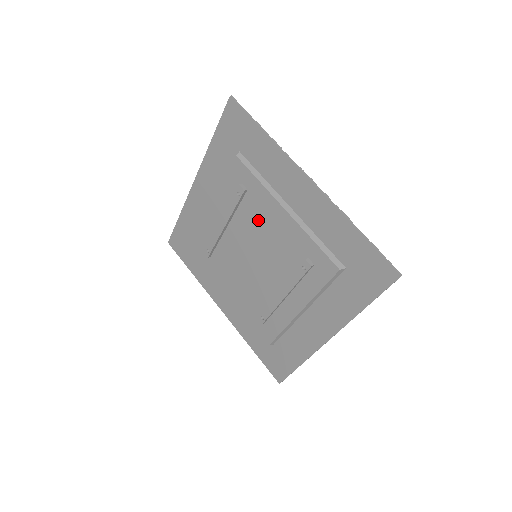
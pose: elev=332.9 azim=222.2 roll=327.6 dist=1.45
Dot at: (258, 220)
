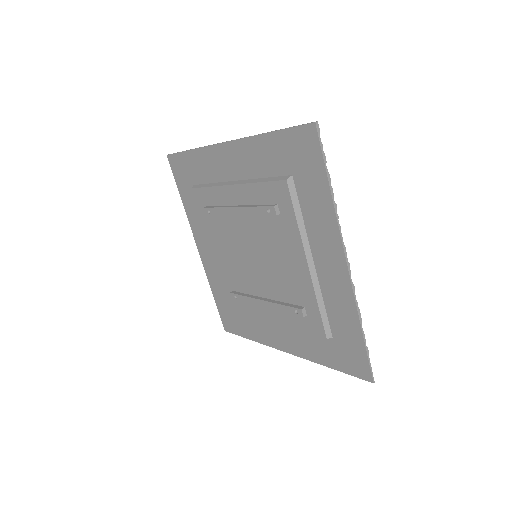
Dot at: (275, 242)
